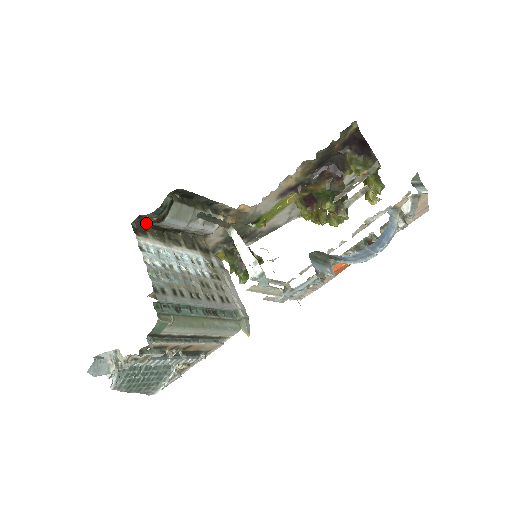
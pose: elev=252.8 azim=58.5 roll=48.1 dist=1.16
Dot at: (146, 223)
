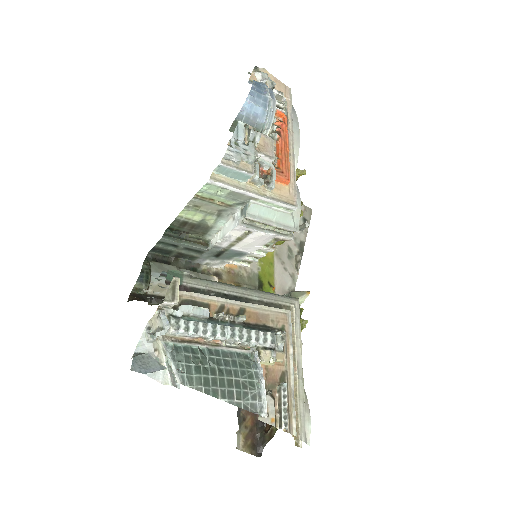
Dot at: (141, 297)
